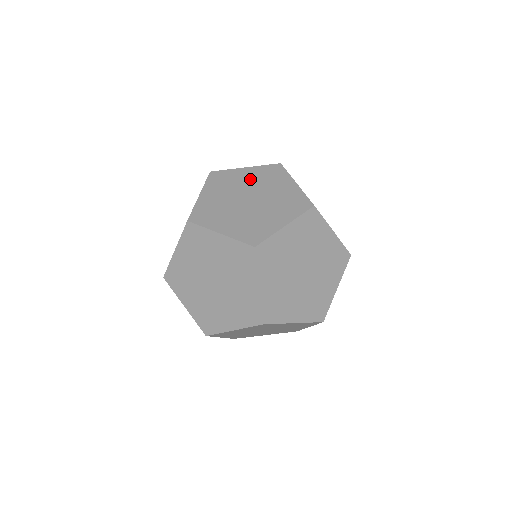
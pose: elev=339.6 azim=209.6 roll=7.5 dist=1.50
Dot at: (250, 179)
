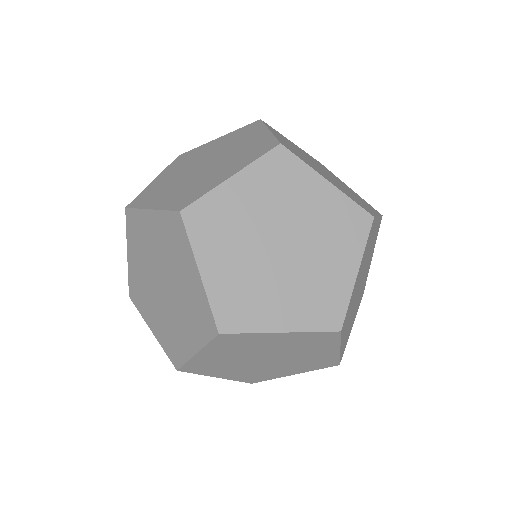
Dot at: (314, 210)
